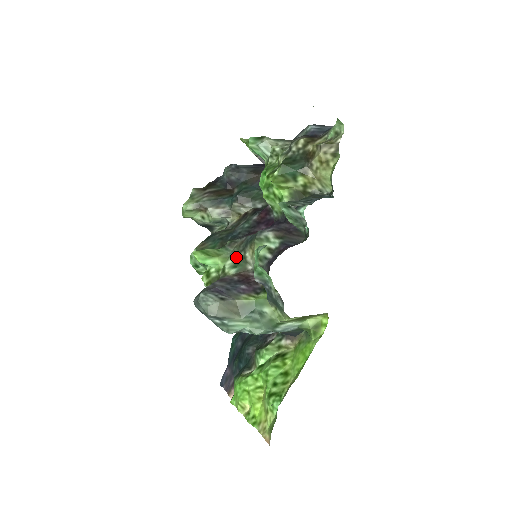
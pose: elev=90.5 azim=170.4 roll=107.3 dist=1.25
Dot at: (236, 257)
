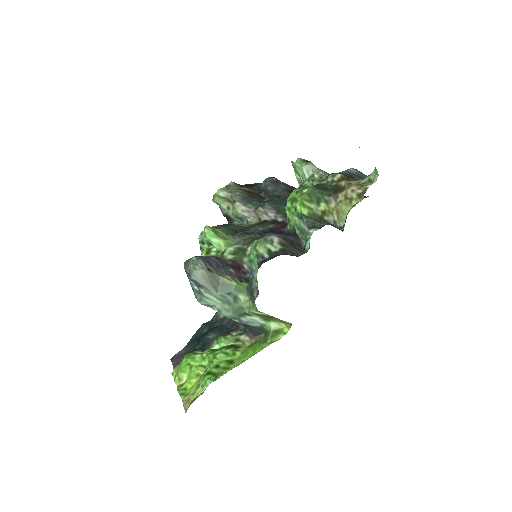
Dot at: (239, 247)
